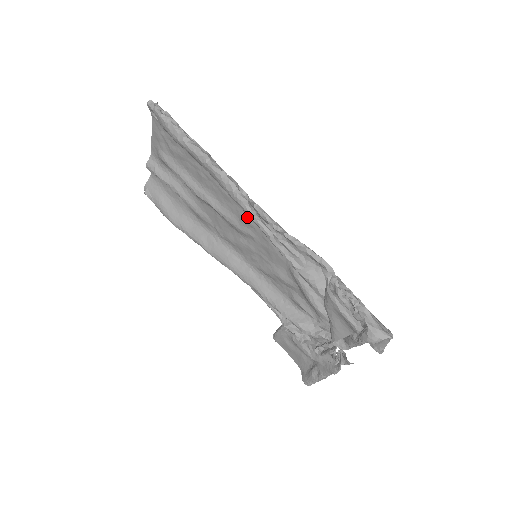
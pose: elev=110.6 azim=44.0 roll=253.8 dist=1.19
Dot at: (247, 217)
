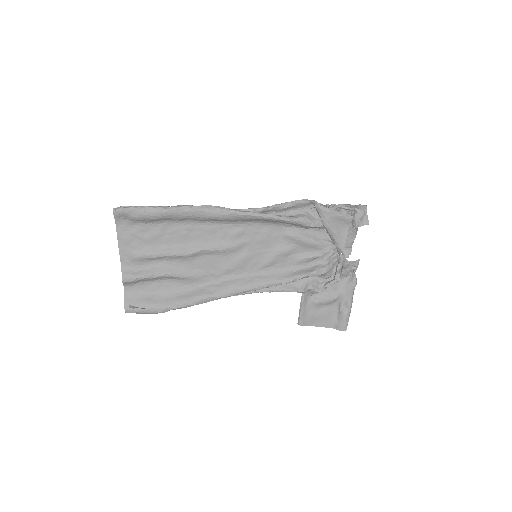
Dot at: (235, 229)
